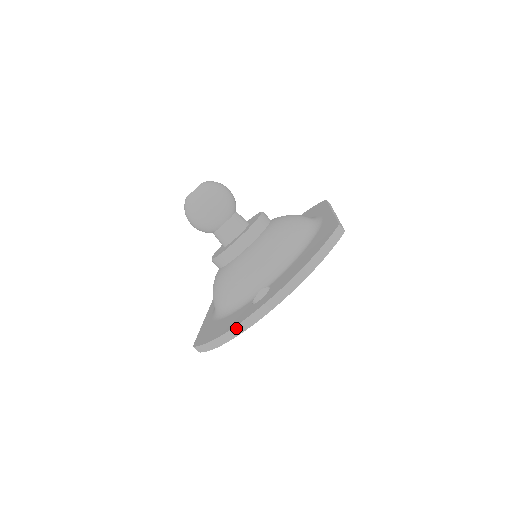
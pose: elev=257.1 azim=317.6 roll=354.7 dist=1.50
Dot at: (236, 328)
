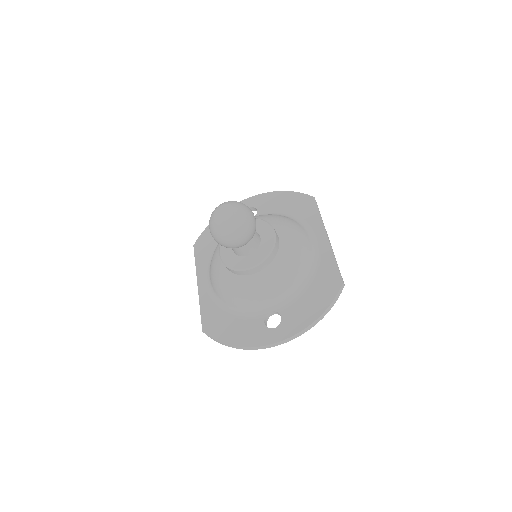
Dot at: (255, 348)
